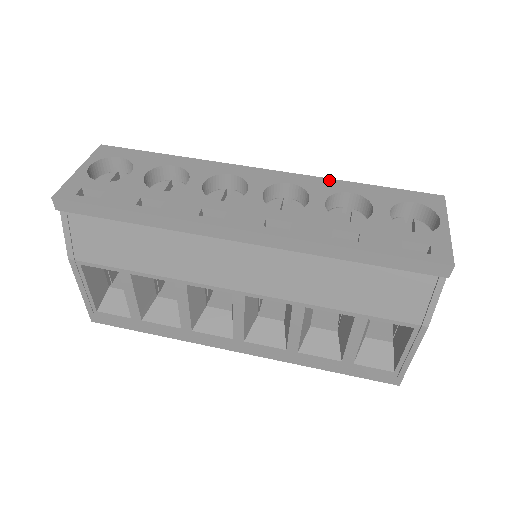
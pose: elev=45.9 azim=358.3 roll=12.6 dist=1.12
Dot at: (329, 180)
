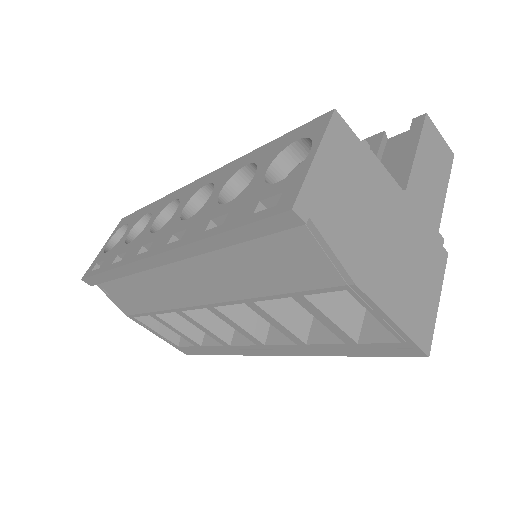
Dot at: (237, 161)
